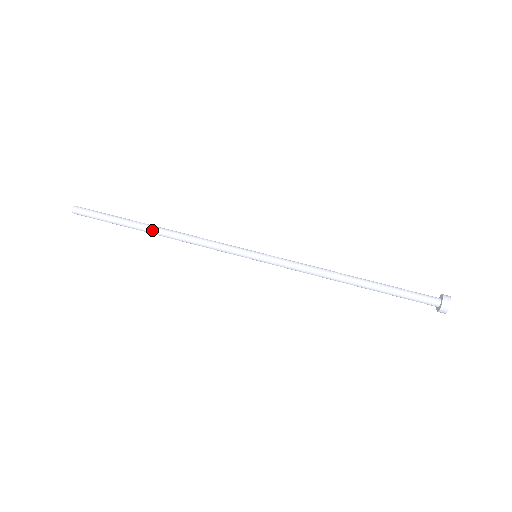
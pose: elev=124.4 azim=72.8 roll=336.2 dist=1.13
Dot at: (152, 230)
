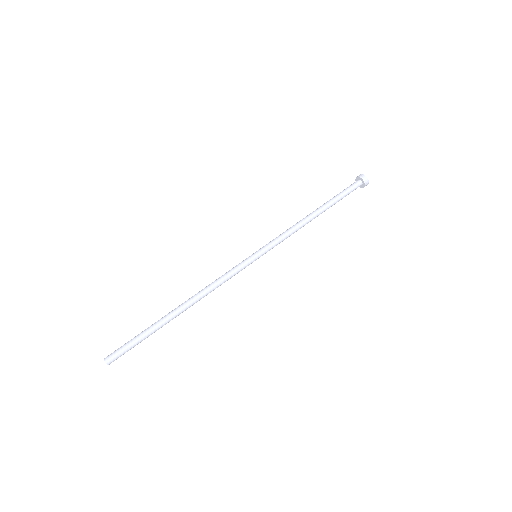
Dot at: (178, 309)
